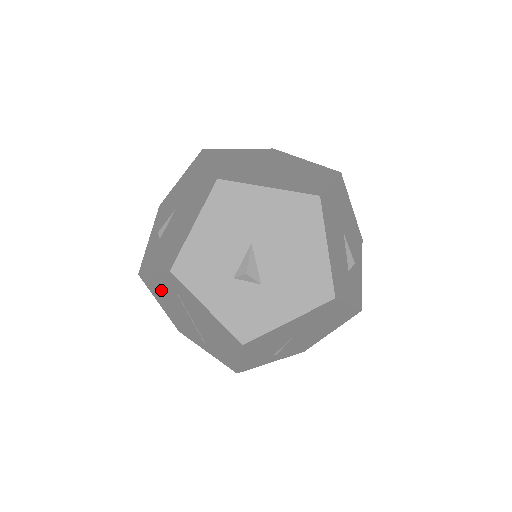
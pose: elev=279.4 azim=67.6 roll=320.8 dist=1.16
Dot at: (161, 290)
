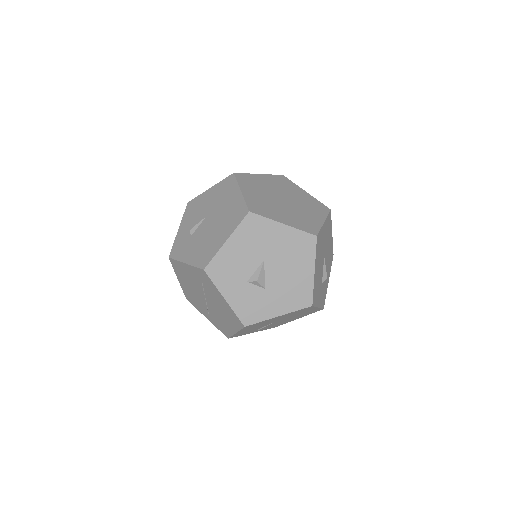
Dot at: (186, 274)
